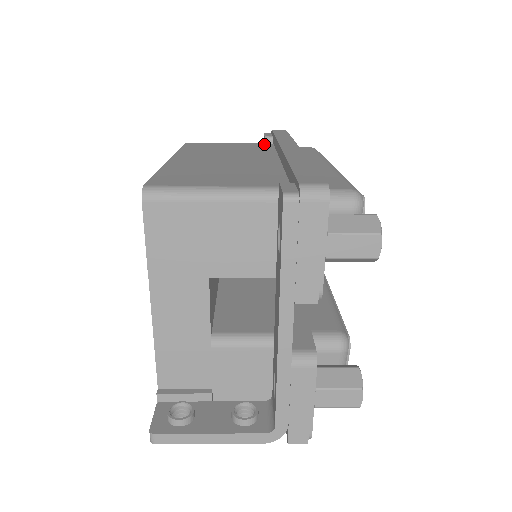
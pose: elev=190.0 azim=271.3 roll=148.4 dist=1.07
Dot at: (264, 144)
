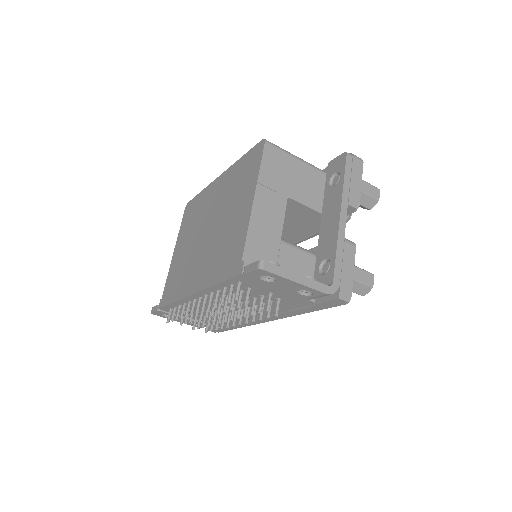
Dot at: occluded
